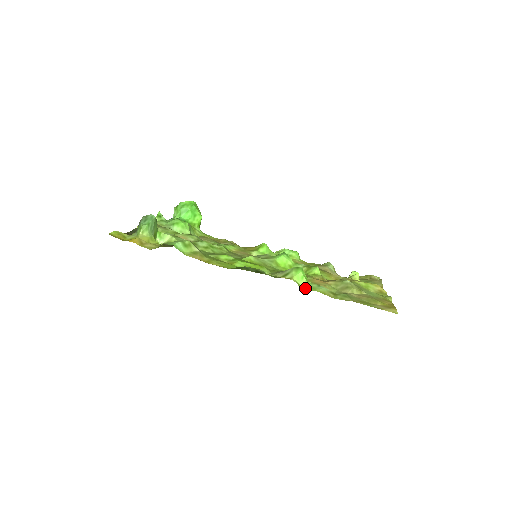
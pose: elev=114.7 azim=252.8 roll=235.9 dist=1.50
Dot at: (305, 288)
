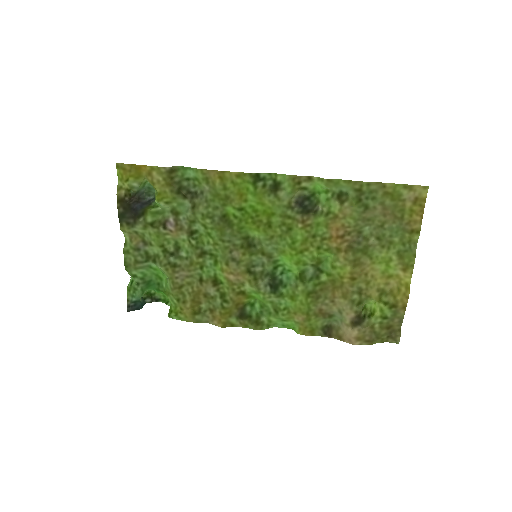
Dot at: (328, 183)
